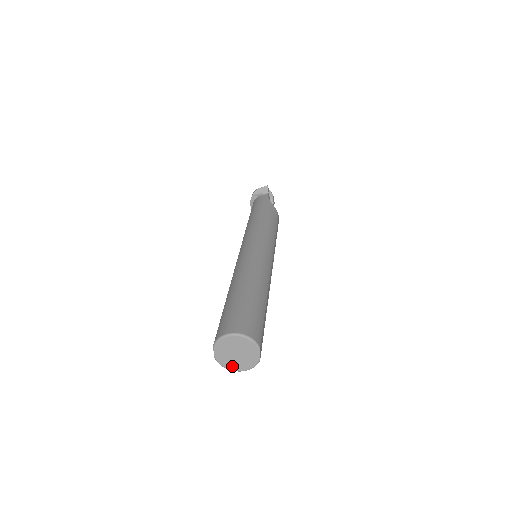
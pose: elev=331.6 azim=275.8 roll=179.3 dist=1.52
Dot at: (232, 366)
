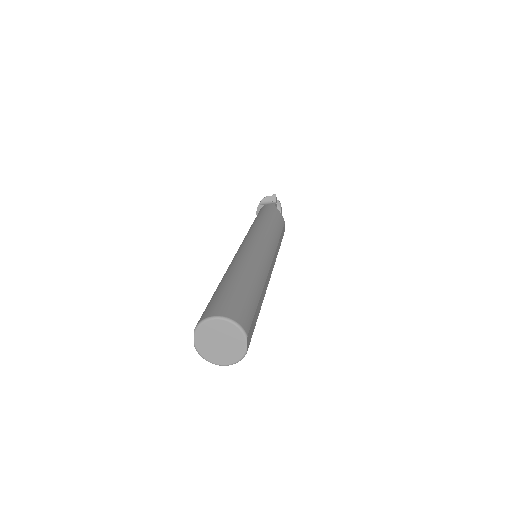
Dot at: (214, 358)
